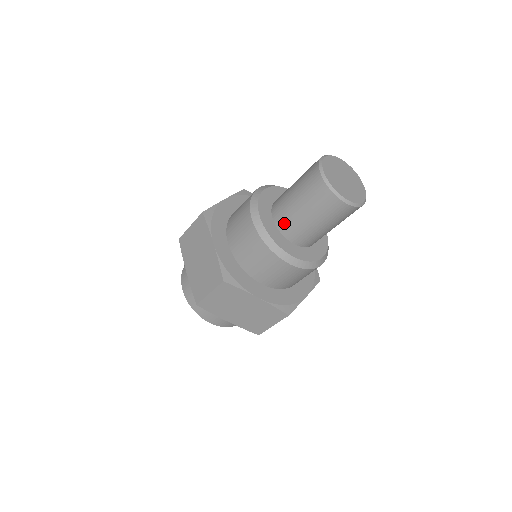
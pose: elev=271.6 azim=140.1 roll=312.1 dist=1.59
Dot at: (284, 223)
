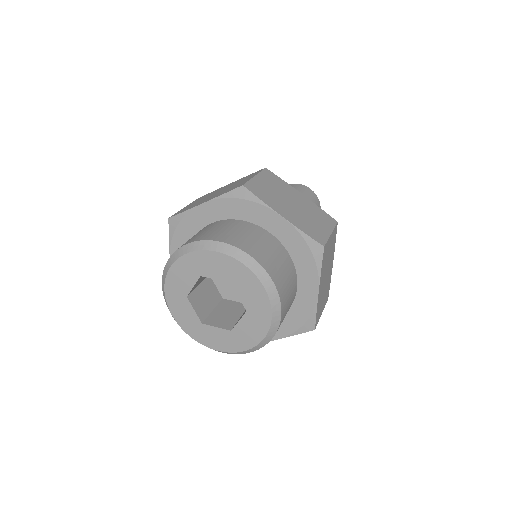
Dot at: occluded
